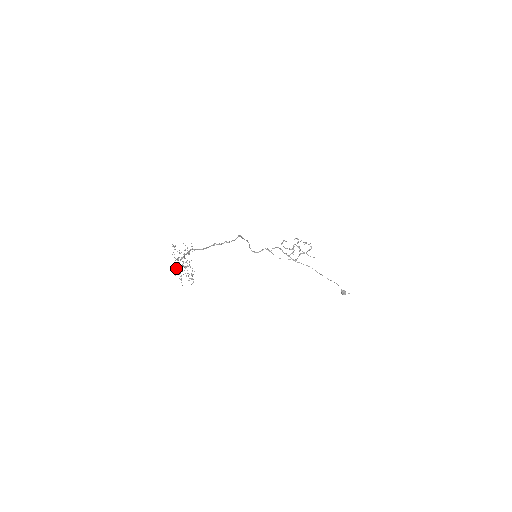
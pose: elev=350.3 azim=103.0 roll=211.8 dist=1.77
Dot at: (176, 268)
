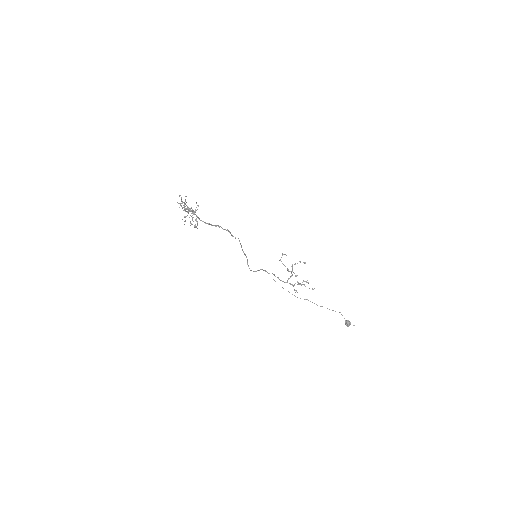
Dot at: occluded
